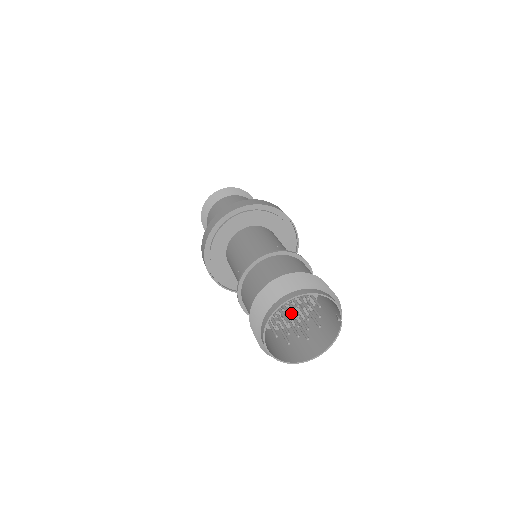
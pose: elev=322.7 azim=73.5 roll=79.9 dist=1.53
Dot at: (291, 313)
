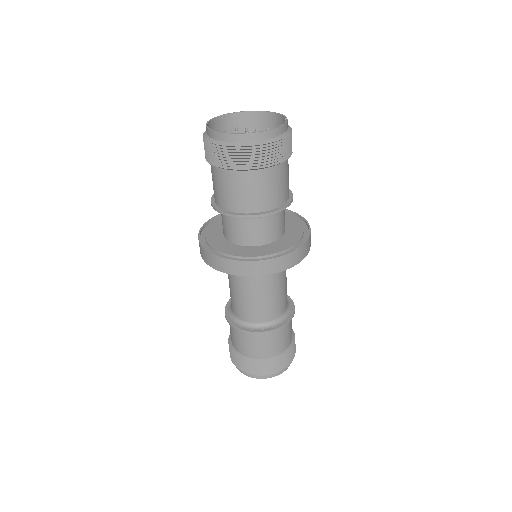
Dot at: occluded
